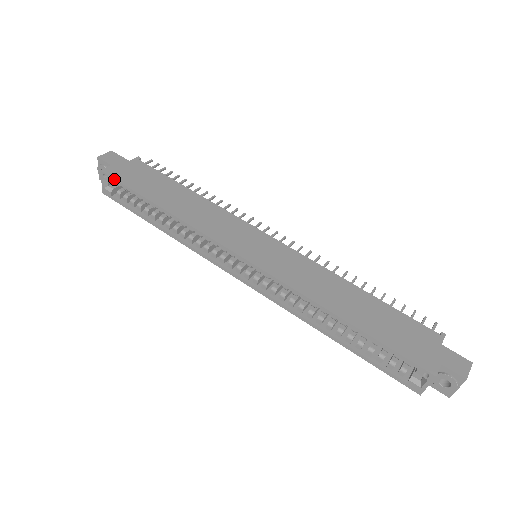
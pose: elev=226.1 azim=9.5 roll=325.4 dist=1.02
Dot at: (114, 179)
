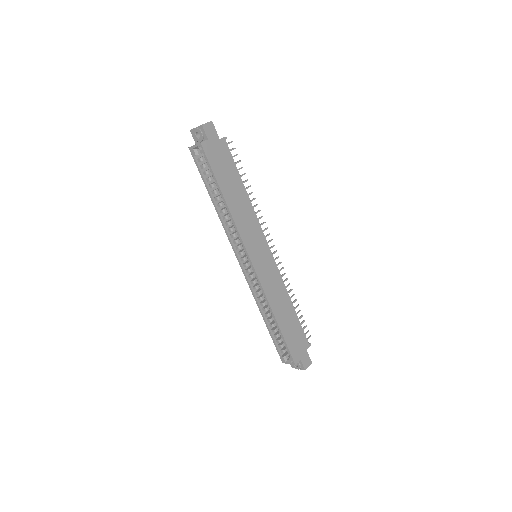
Dot at: (206, 157)
